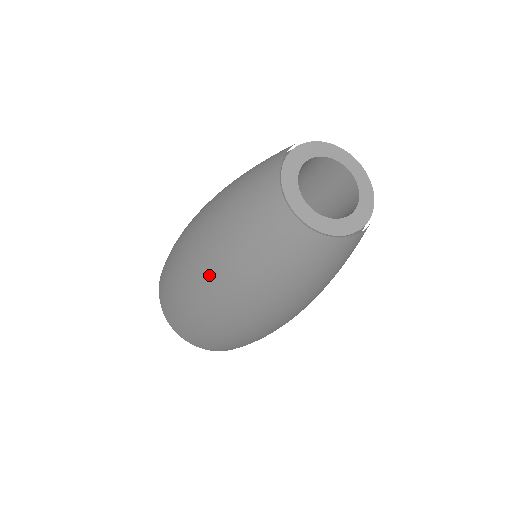
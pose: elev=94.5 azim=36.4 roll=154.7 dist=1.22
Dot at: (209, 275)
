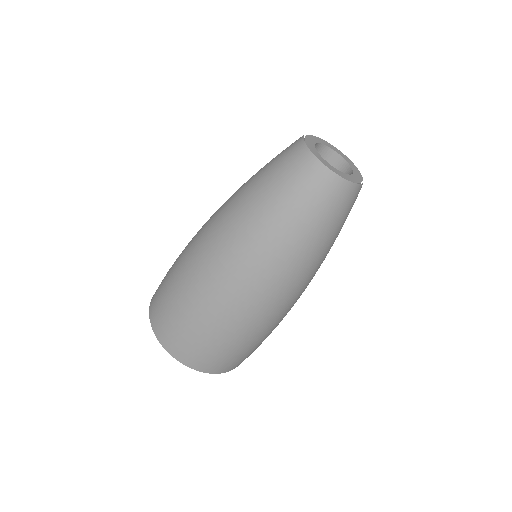
Dot at: (236, 244)
